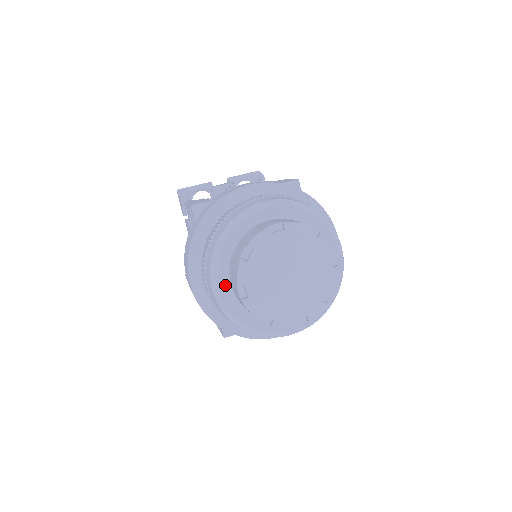
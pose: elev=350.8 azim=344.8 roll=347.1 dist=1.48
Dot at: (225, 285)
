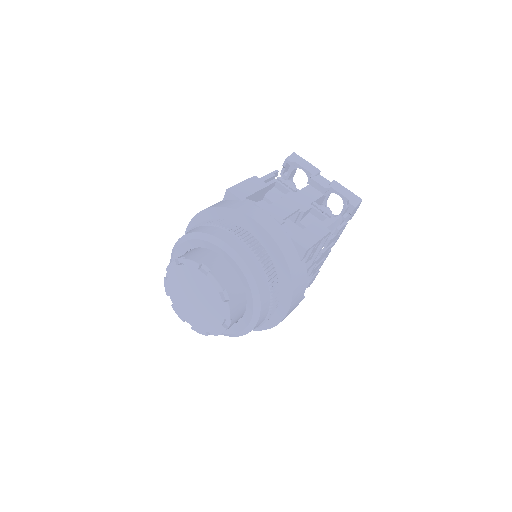
Dot at: occluded
